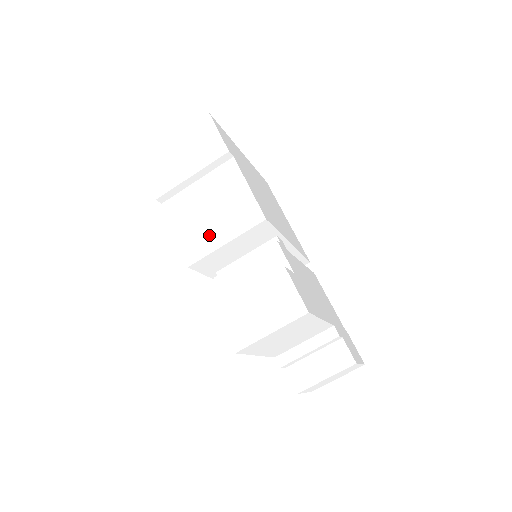
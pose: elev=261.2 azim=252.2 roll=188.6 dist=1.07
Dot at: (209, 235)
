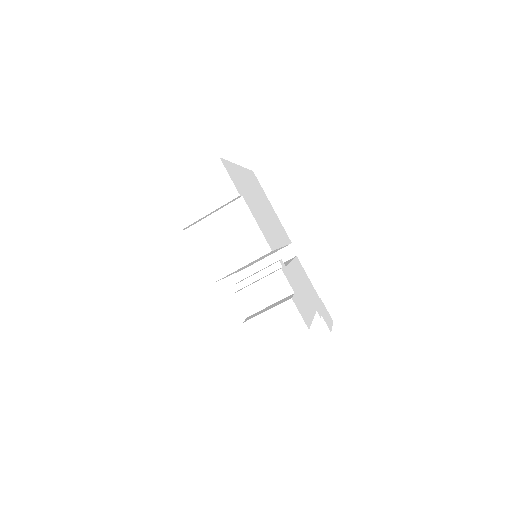
Dot at: (227, 260)
